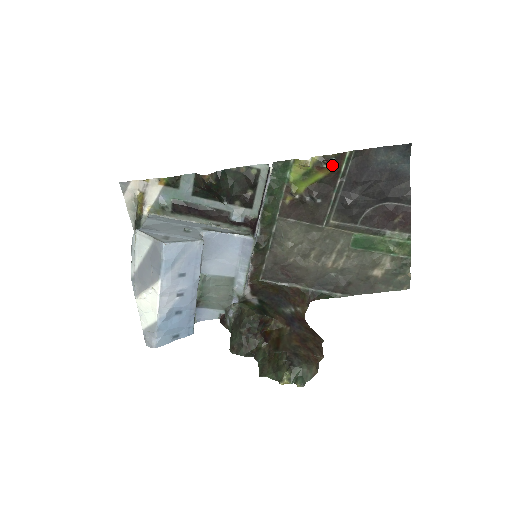
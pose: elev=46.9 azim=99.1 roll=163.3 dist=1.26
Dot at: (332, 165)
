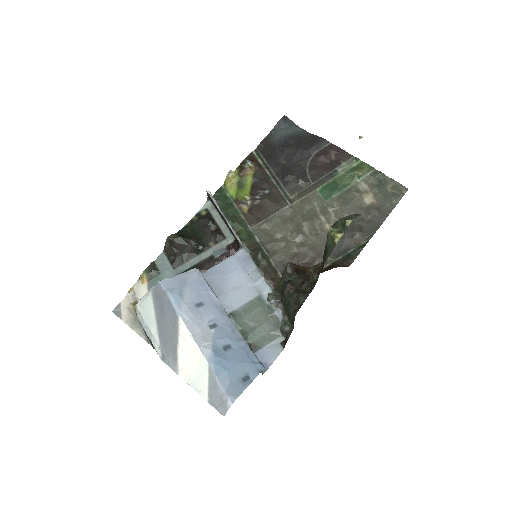
Dot at: (250, 163)
